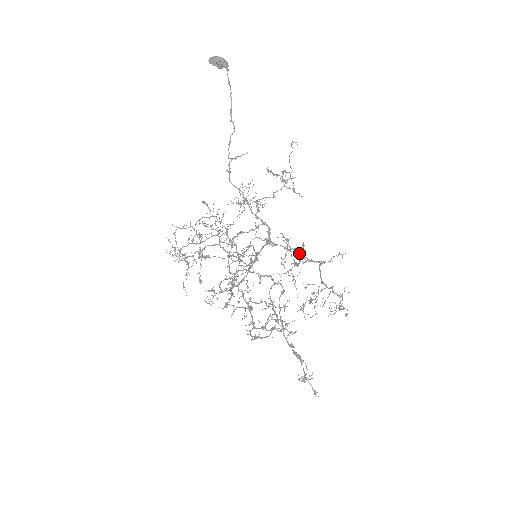
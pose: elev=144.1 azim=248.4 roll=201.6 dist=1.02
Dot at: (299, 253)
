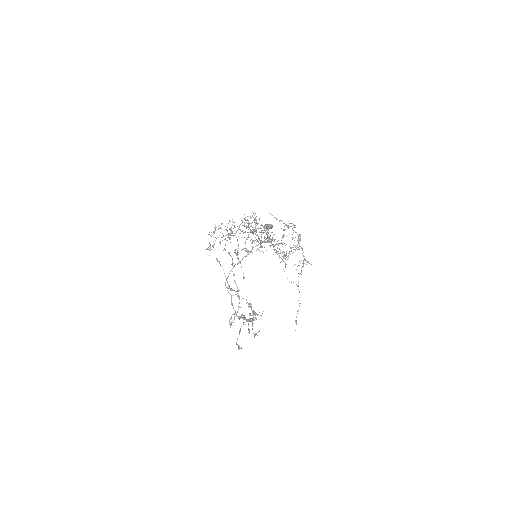
Dot at: occluded
